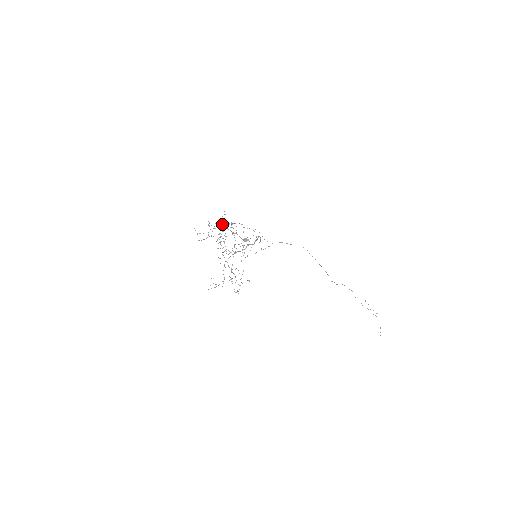
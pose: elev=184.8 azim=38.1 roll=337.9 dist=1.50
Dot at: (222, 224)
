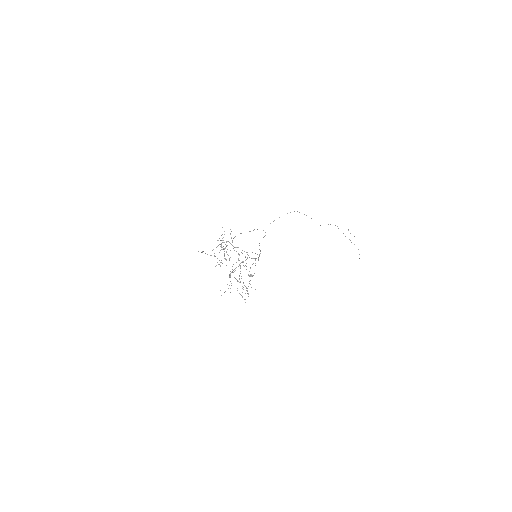
Dot at: (223, 240)
